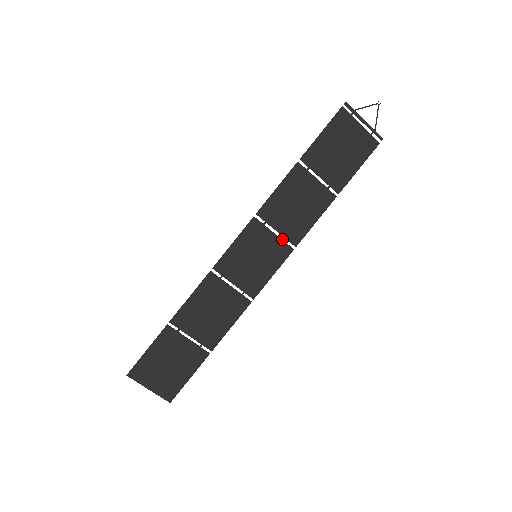
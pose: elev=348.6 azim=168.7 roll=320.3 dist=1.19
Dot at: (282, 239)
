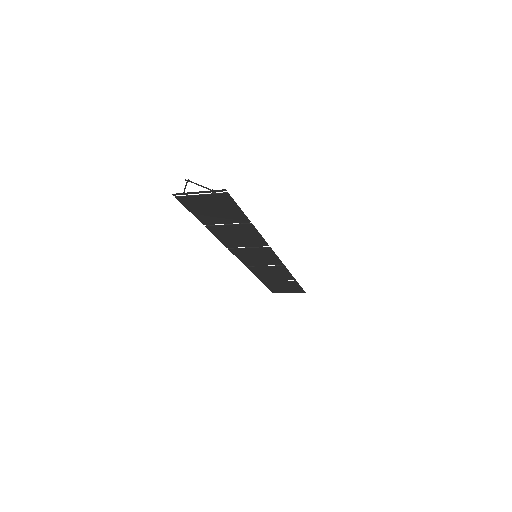
Dot at: (256, 247)
